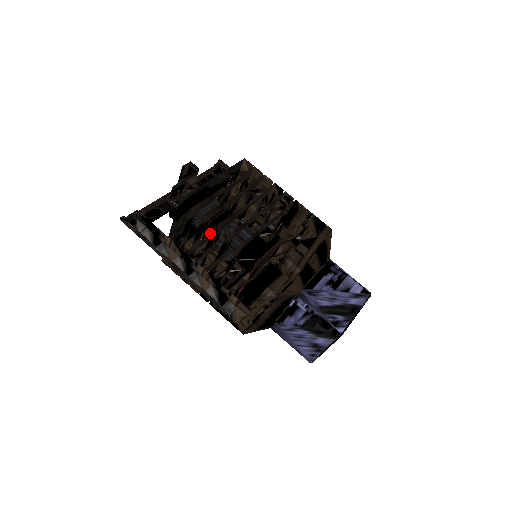
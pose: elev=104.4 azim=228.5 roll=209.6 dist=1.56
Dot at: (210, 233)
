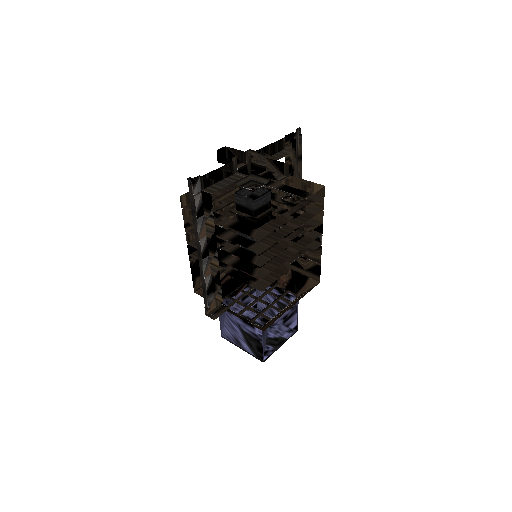
Dot at: occluded
